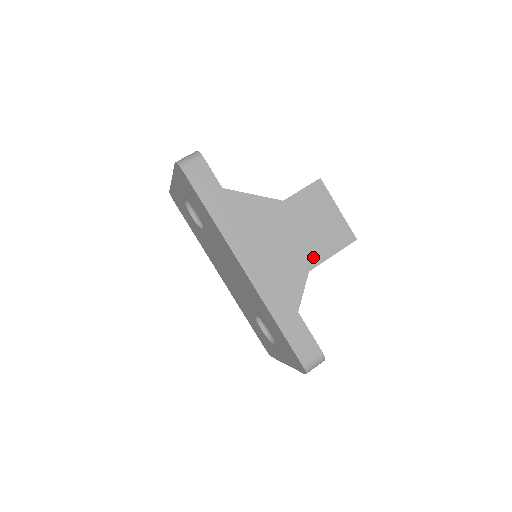
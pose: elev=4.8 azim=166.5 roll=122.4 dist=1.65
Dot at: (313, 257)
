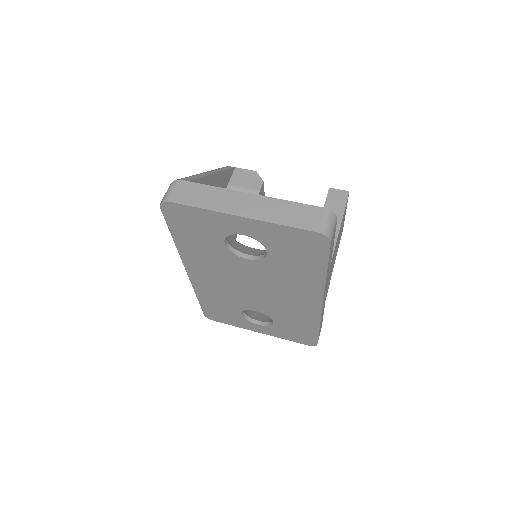
Dot at: (334, 262)
